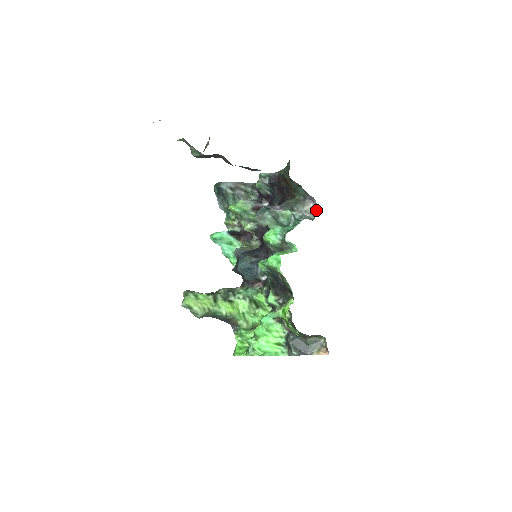
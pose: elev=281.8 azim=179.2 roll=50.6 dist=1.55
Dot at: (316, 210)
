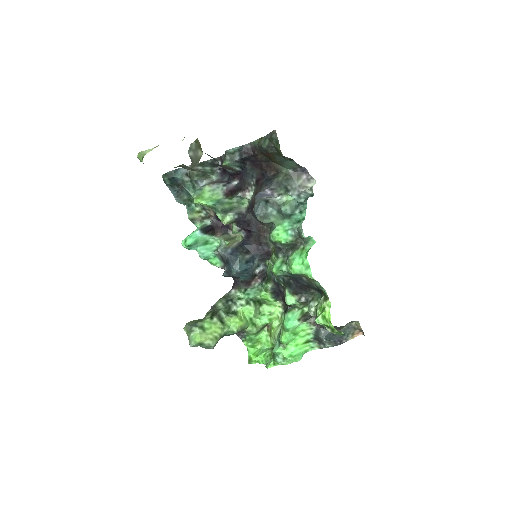
Dot at: (309, 181)
